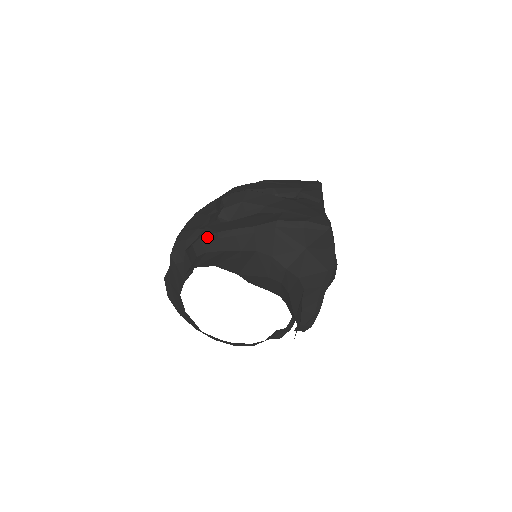
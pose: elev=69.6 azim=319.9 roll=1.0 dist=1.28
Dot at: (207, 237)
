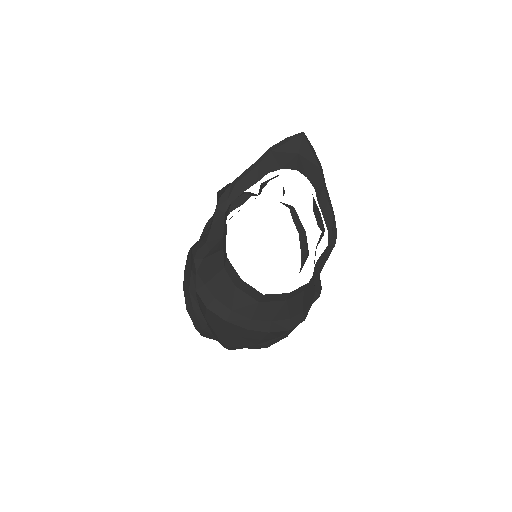
Dot at: (226, 191)
